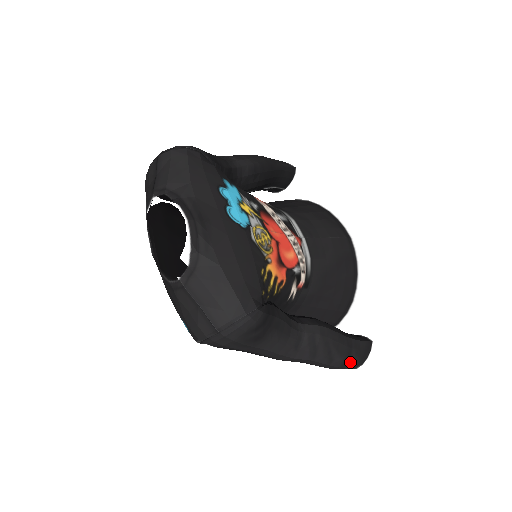
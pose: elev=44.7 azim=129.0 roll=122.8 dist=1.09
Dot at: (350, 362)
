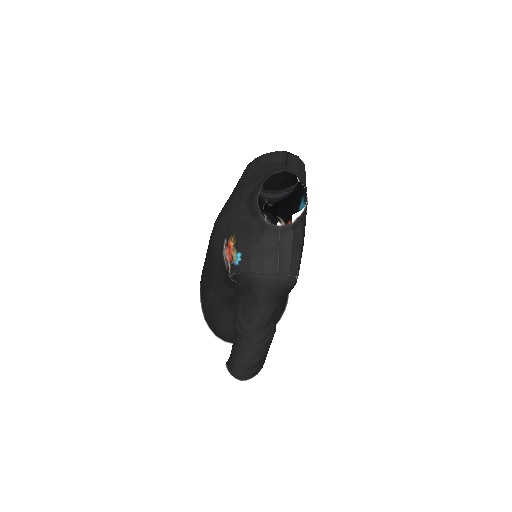
Dot at: (252, 369)
